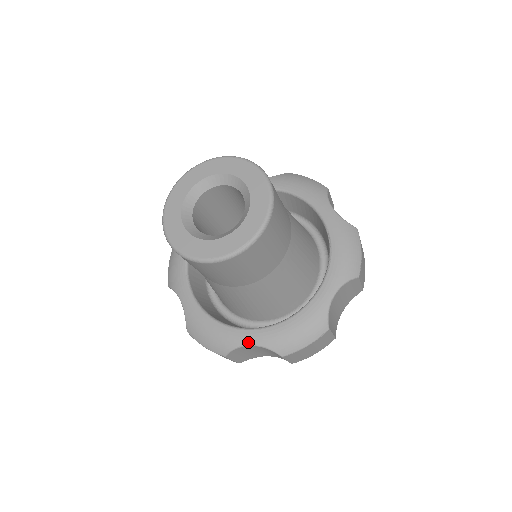
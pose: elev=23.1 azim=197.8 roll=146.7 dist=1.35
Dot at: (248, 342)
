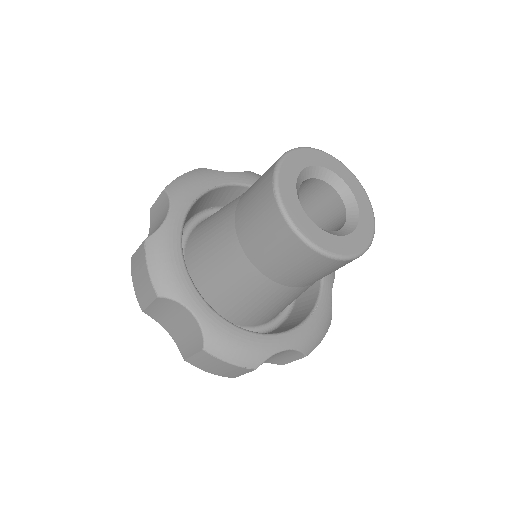
Dot at: (194, 309)
